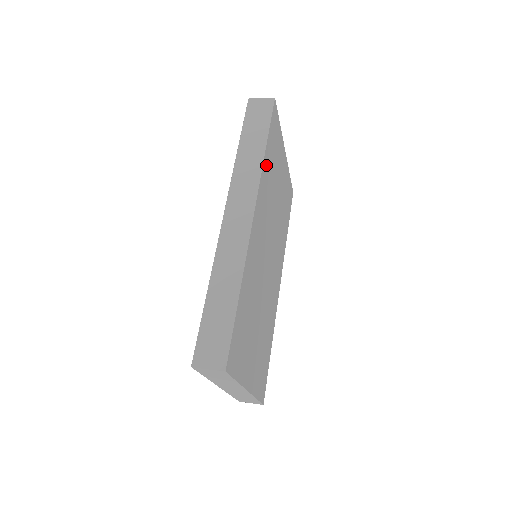
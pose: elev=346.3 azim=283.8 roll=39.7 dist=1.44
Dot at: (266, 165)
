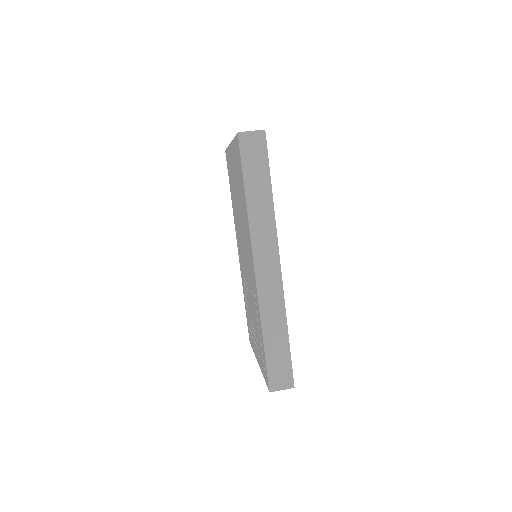
Dot at: occluded
